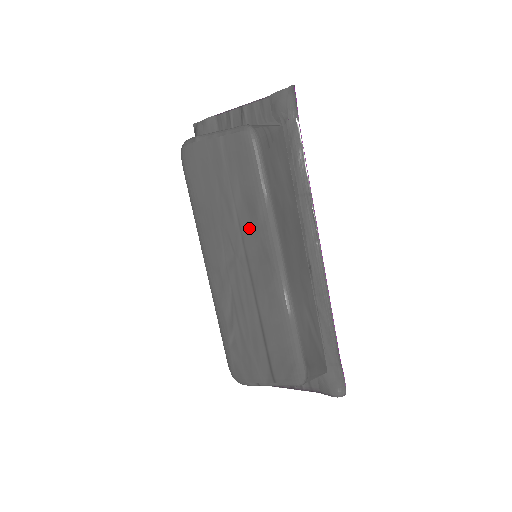
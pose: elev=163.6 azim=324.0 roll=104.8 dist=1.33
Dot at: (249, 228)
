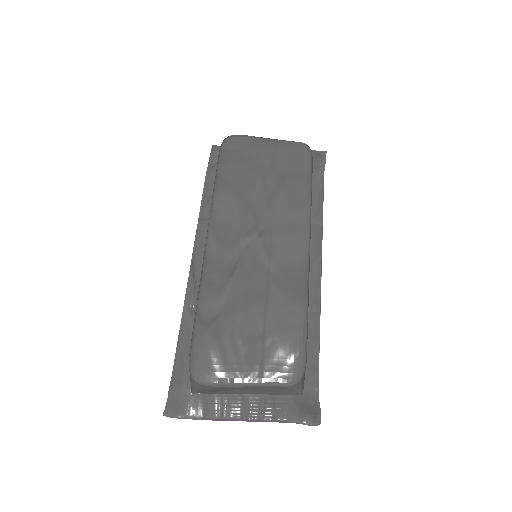
Dot at: (283, 213)
